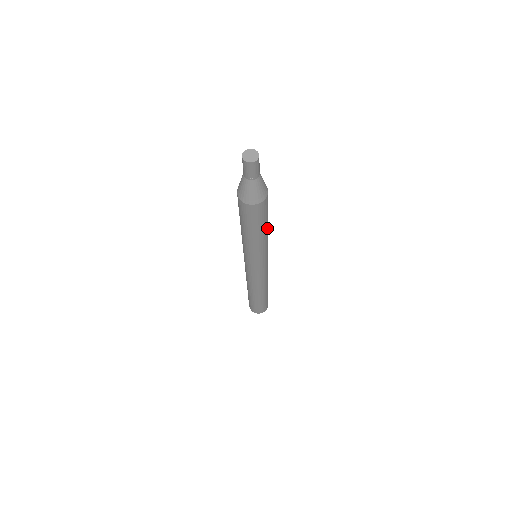
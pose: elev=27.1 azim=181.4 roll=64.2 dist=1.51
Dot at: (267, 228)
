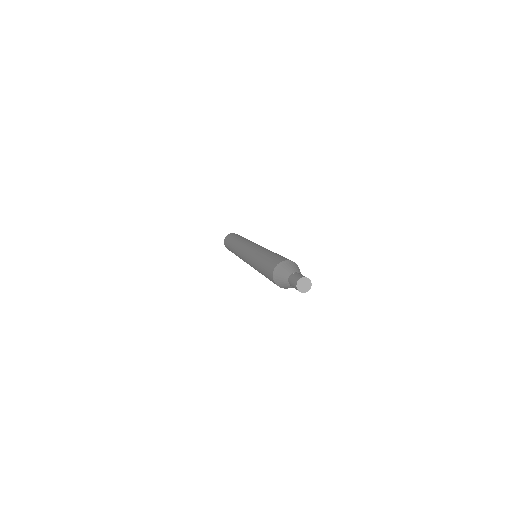
Dot at: occluded
